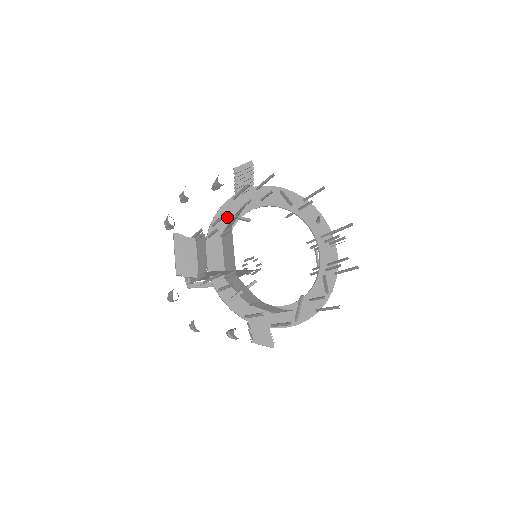
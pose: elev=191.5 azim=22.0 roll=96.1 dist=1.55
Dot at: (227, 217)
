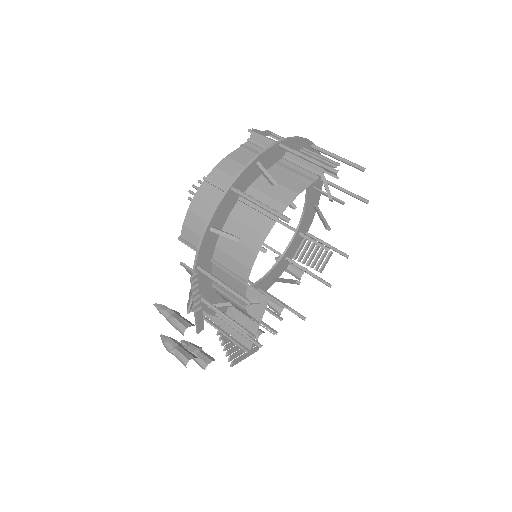
Dot at: (214, 300)
